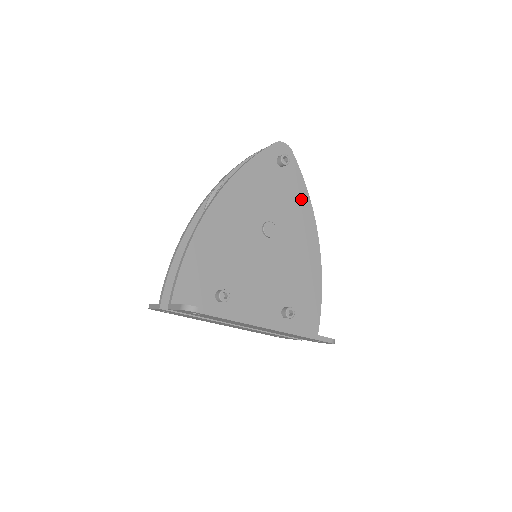
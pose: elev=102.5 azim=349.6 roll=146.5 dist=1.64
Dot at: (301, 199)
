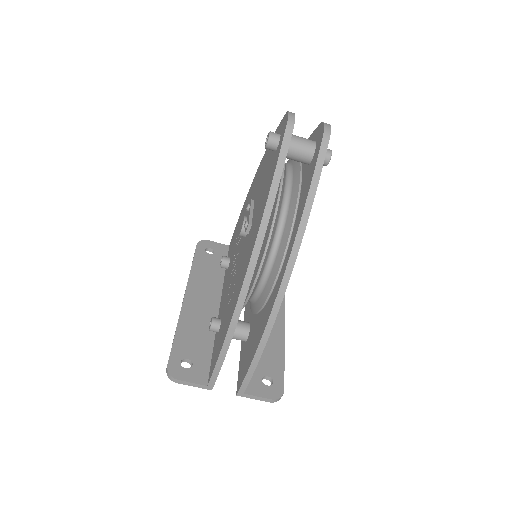
Dot at: occluded
